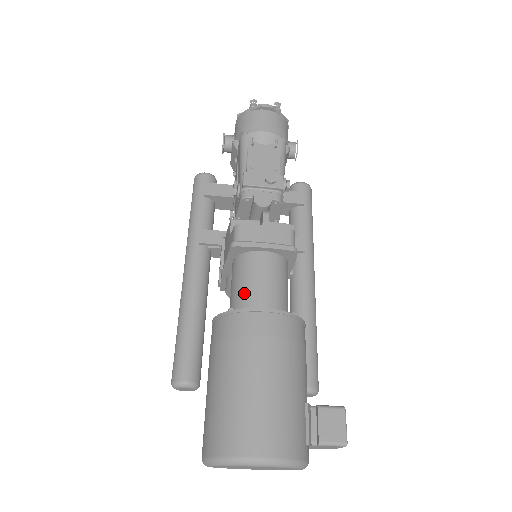
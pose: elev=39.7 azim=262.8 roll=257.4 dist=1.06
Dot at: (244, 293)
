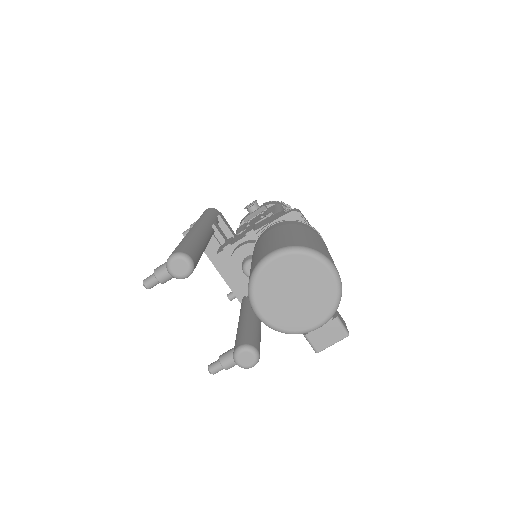
Dot at: occluded
